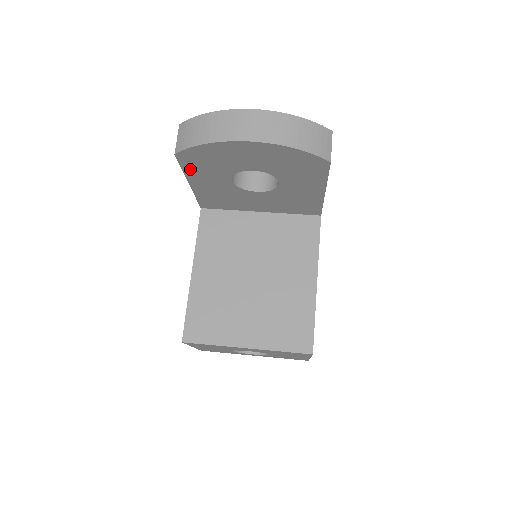
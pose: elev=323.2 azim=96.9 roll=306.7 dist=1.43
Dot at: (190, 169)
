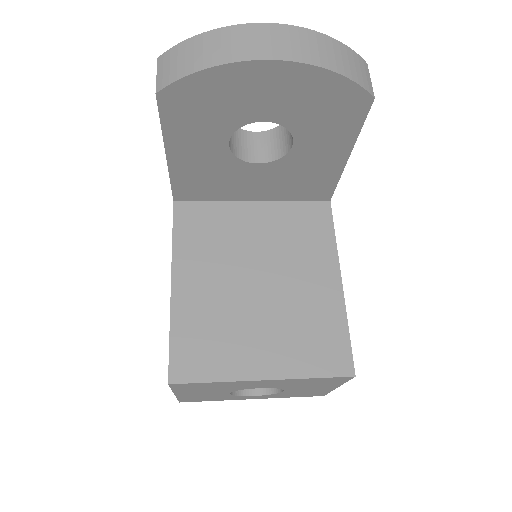
Dot at: (173, 125)
